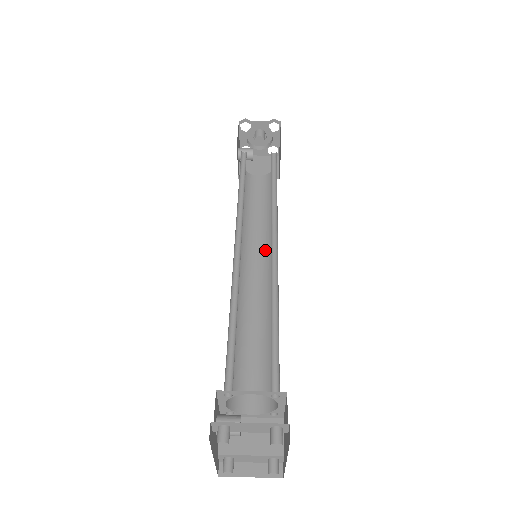
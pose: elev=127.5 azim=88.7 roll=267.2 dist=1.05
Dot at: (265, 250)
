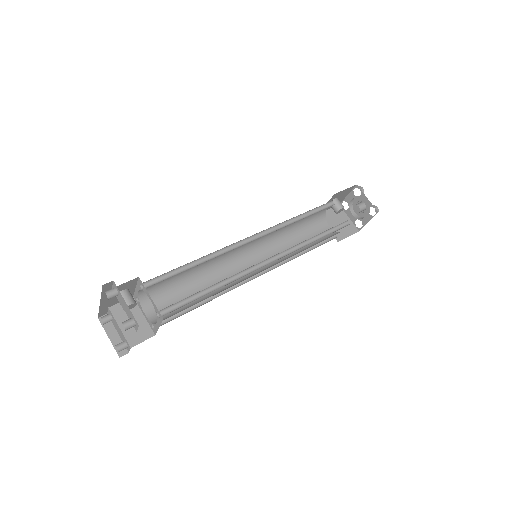
Dot at: occluded
